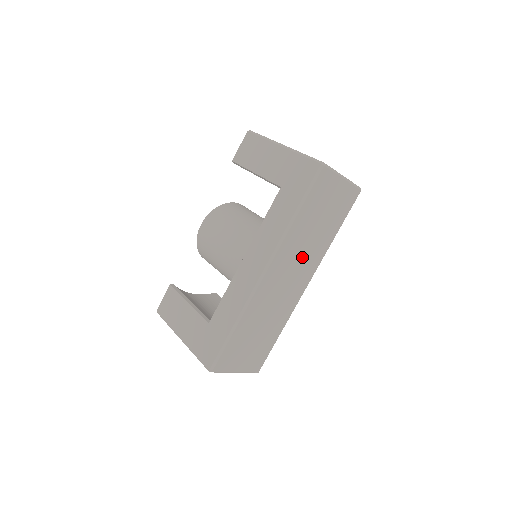
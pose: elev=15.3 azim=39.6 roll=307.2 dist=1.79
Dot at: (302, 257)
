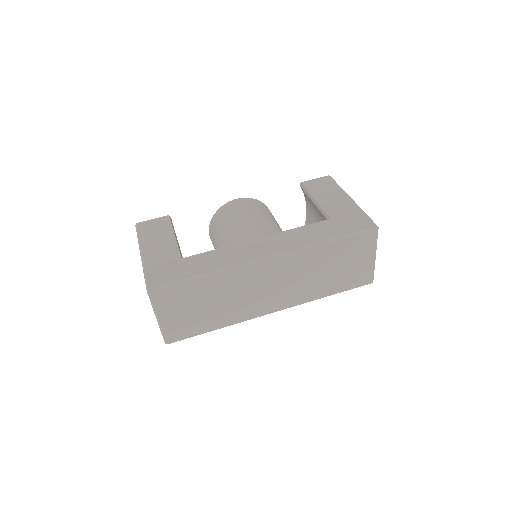
Dot at: (297, 282)
